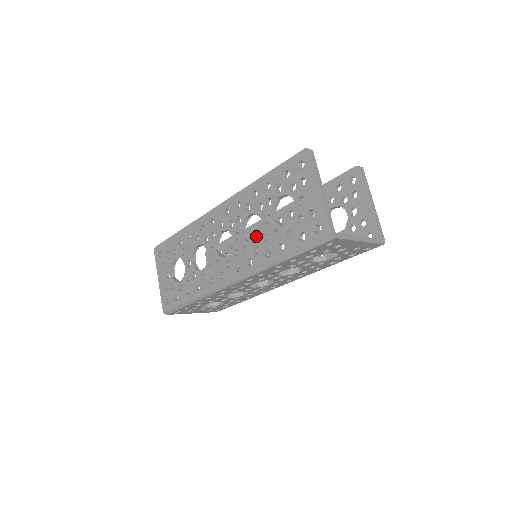
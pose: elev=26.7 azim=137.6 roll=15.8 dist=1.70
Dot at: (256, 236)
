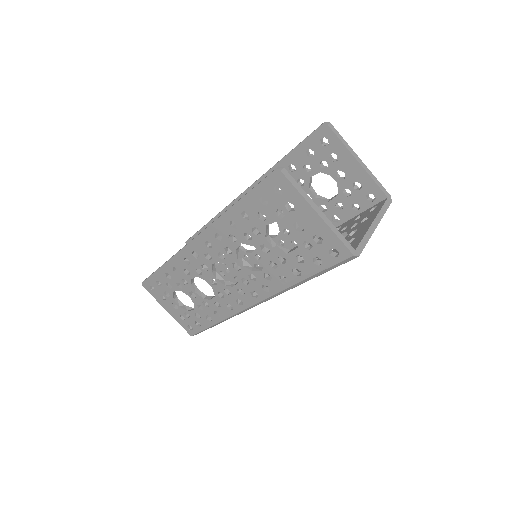
Dot at: occluded
